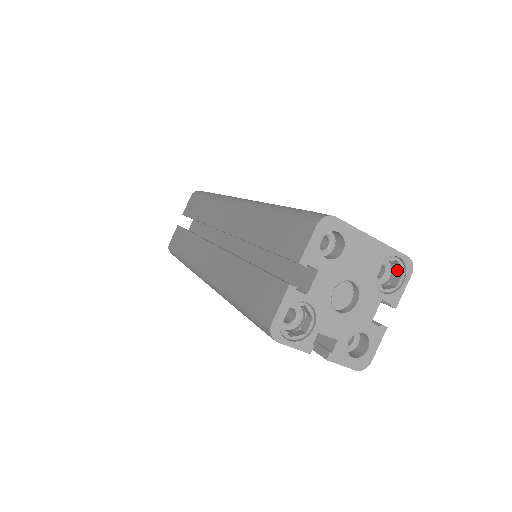
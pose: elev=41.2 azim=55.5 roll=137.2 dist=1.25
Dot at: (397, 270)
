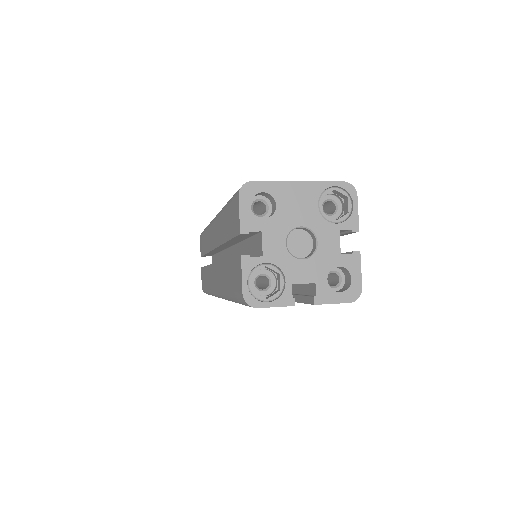
Dot at: (343, 198)
